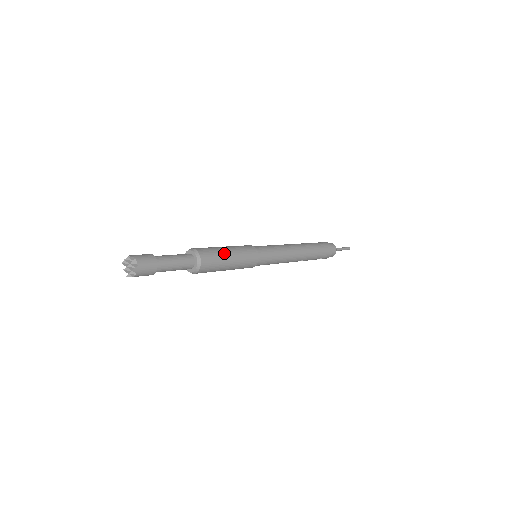
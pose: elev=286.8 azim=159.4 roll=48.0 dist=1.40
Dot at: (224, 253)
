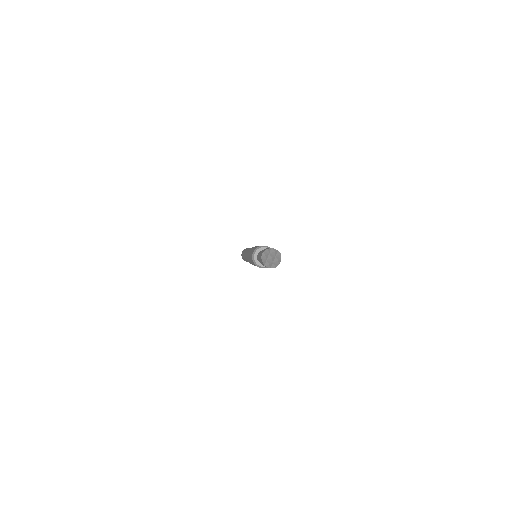
Dot at: occluded
